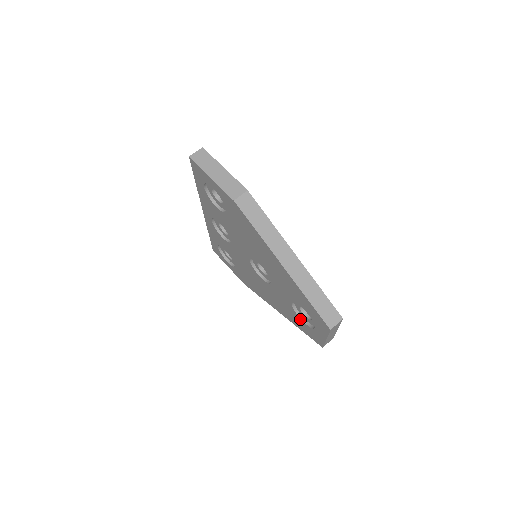
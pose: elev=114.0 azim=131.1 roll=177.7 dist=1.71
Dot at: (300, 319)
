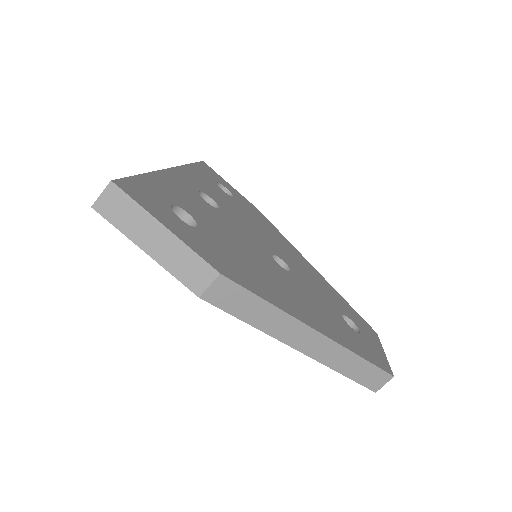
Dot at: occluded
